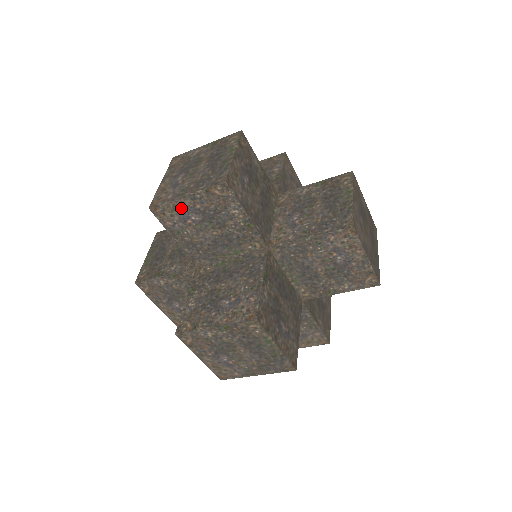
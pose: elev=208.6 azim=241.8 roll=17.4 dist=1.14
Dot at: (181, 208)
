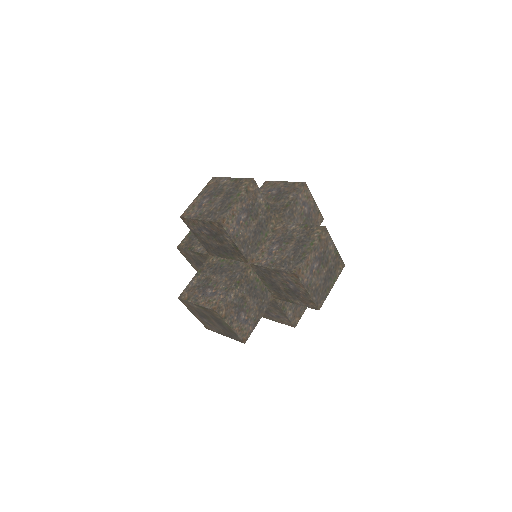
Dot at: (198, 224)
